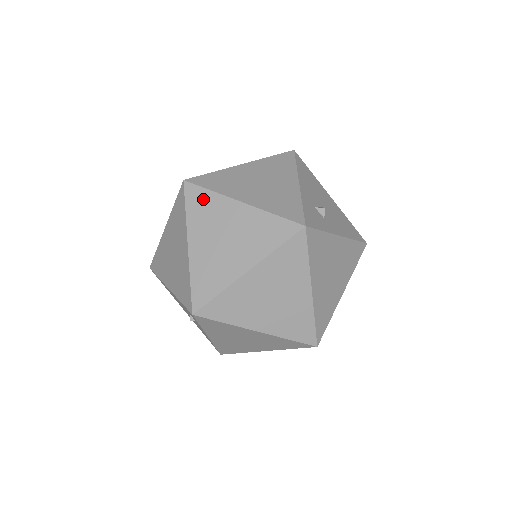
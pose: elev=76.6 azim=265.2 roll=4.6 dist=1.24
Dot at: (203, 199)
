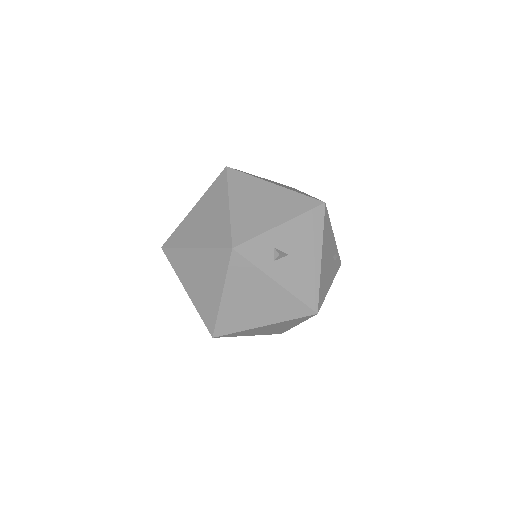
Dot at: (221, 186)
